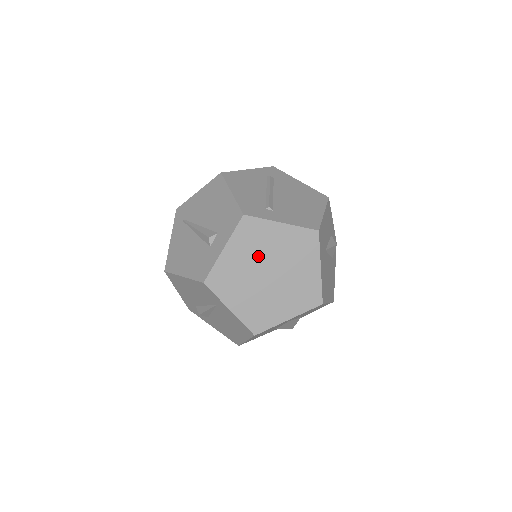
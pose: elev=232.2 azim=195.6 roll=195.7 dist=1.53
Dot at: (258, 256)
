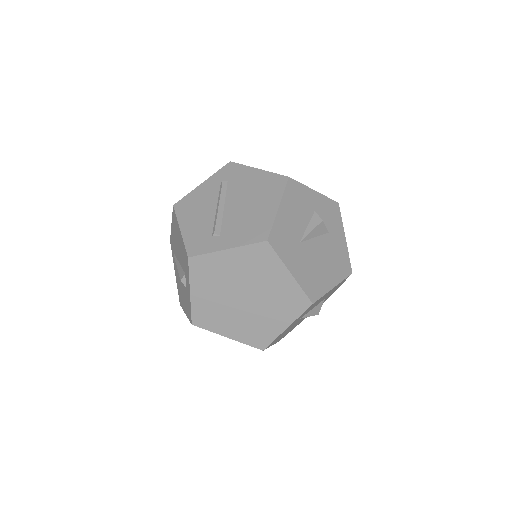
Dot at: (224, 286)
